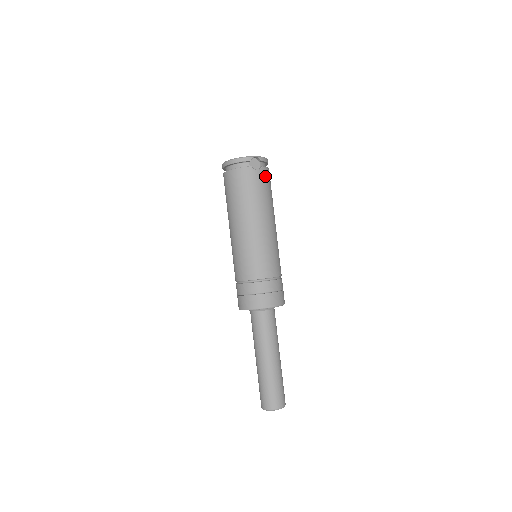
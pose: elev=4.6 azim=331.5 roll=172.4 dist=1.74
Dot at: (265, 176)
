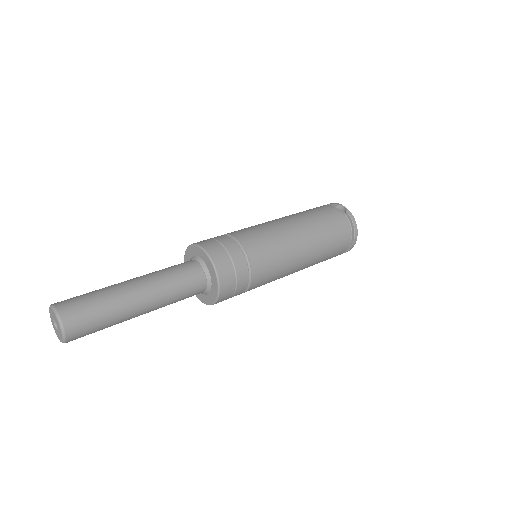
Dot at: (337, 218)
